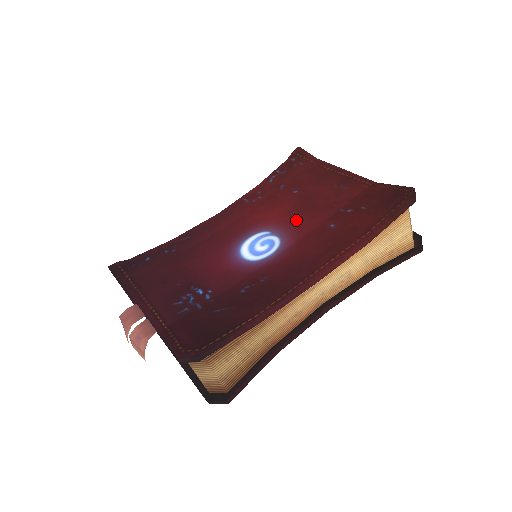
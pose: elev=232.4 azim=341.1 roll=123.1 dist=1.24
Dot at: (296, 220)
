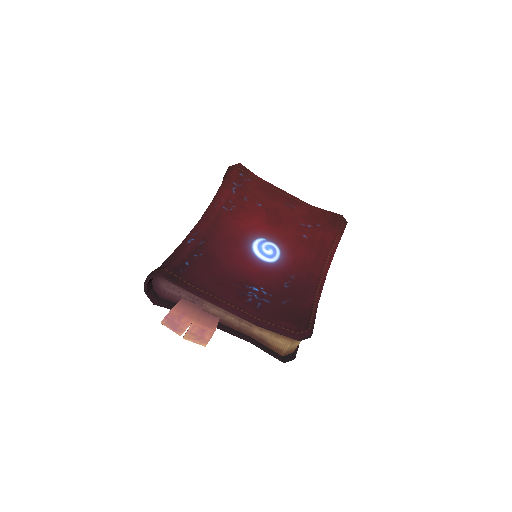
Dot at: (277, 230)
